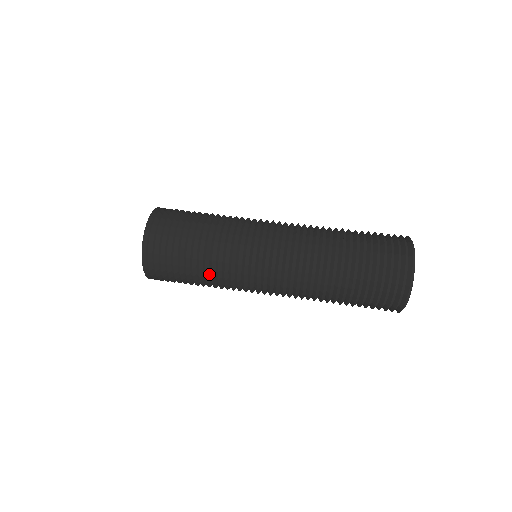
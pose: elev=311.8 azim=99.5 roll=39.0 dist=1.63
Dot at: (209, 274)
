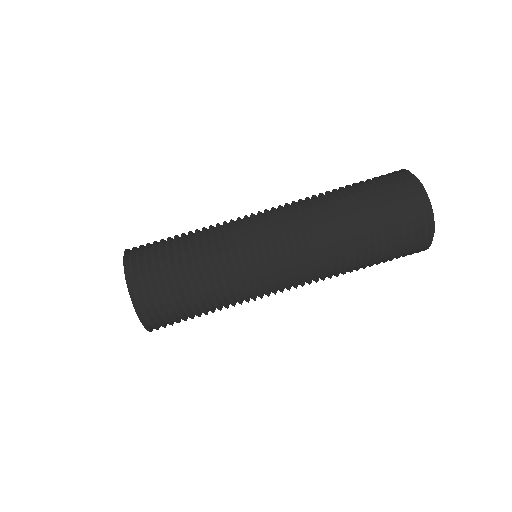
Dot at: (217, 295)
